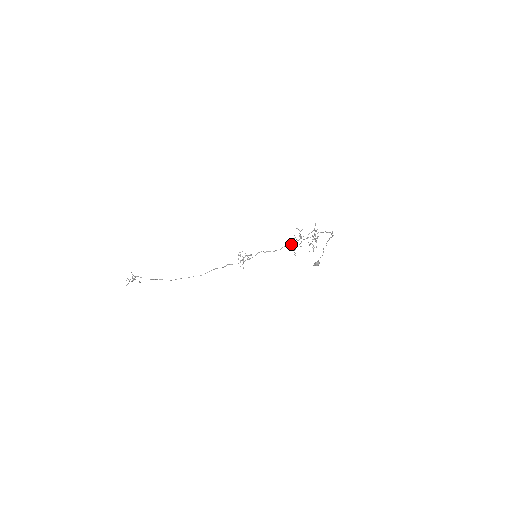
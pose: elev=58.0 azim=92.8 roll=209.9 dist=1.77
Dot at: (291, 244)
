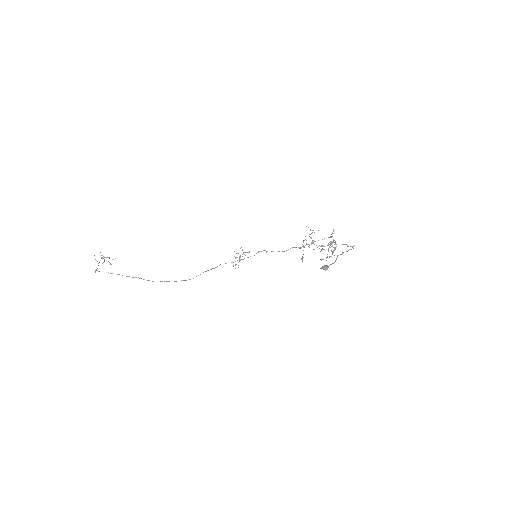
Dot at: (300, 247)
